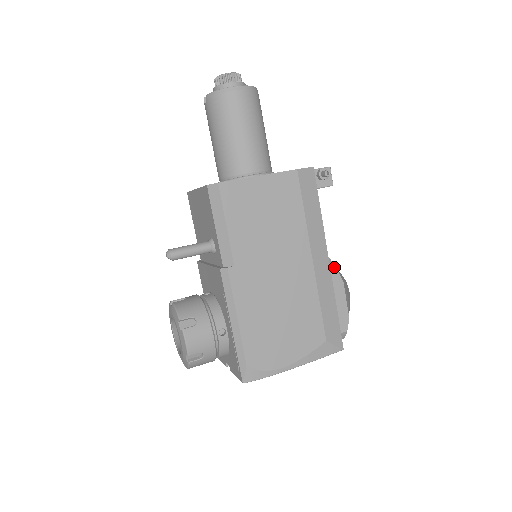
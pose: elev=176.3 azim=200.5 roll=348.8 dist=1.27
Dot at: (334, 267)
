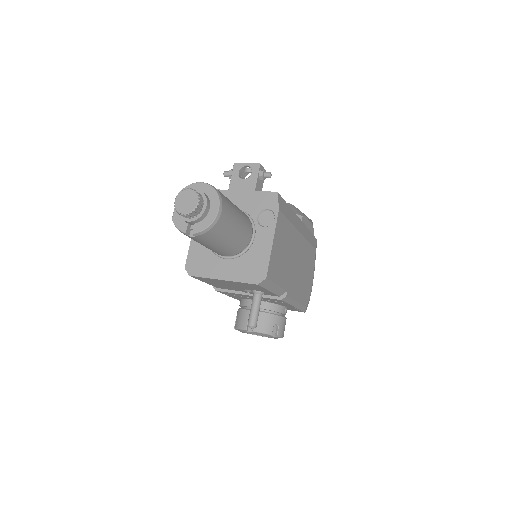
Dot at: (300, 216)
